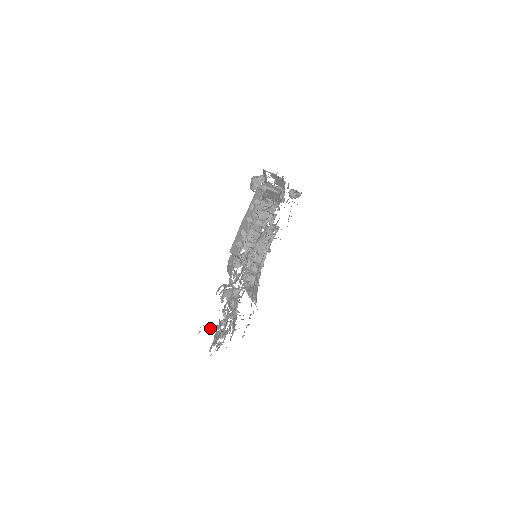
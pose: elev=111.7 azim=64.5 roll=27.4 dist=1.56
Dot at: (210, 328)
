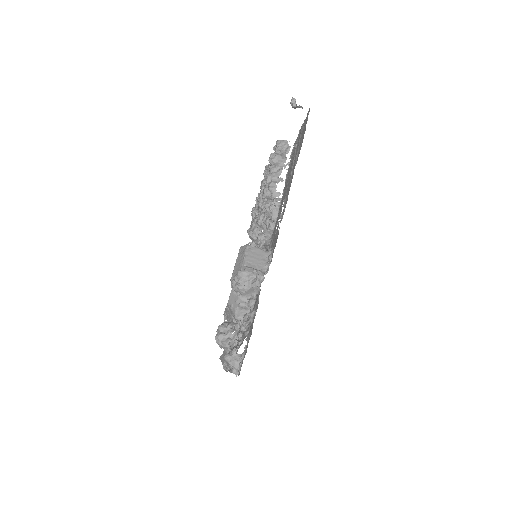
Dot at: occluded
